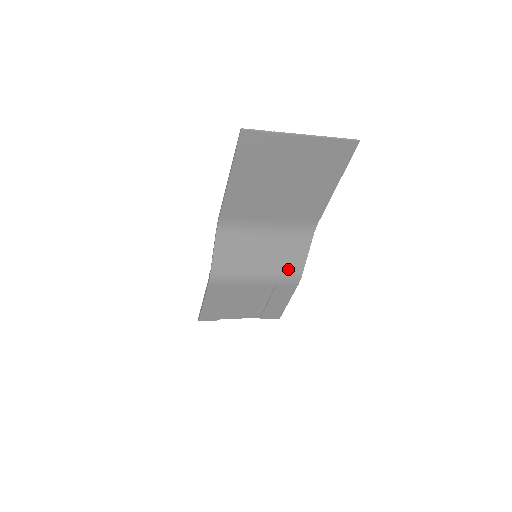
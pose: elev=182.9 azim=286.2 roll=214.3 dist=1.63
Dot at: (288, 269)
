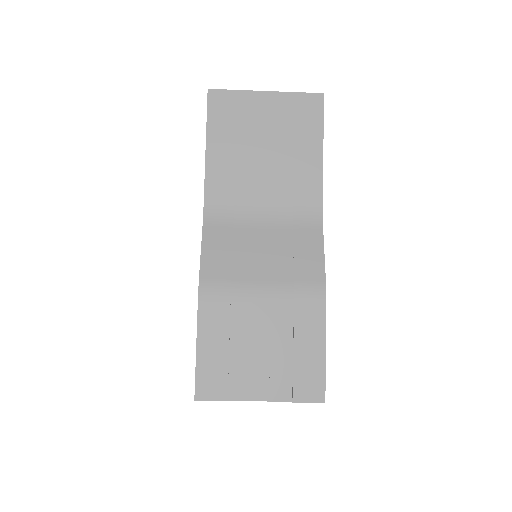
Dot at: (303, 274)
